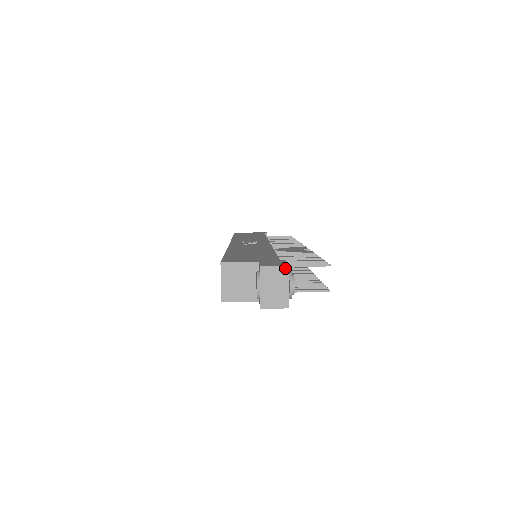
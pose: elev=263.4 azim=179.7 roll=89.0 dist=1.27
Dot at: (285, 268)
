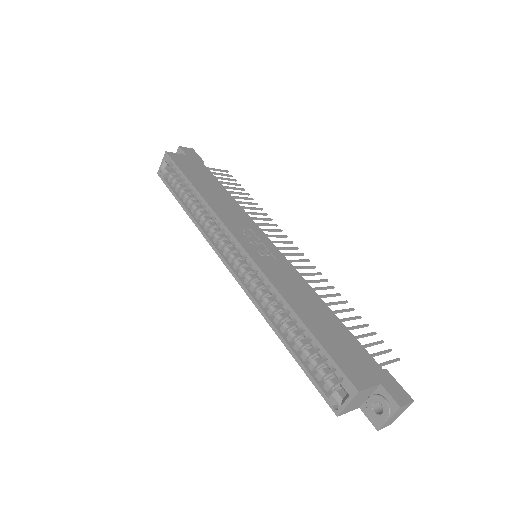
Dot at: (411, 403)
